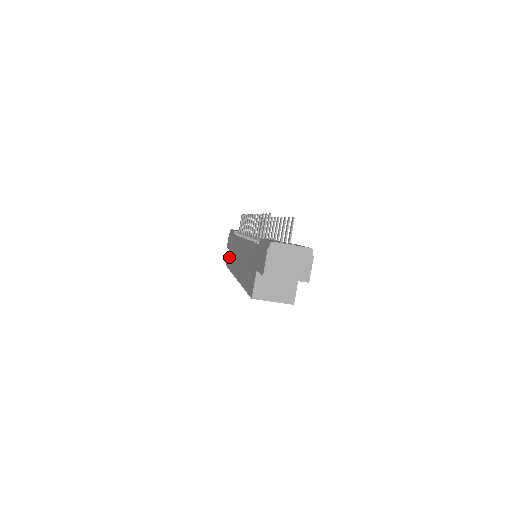
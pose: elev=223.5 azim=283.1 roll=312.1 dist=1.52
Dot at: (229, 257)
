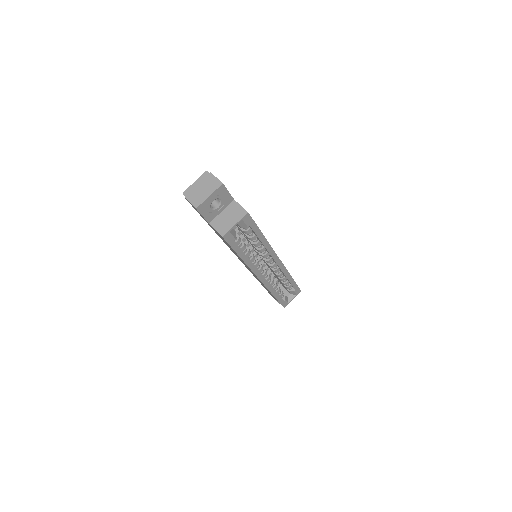
Dot at: occluded
